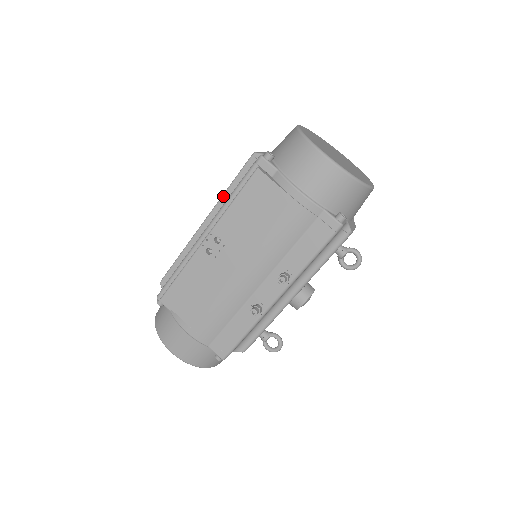
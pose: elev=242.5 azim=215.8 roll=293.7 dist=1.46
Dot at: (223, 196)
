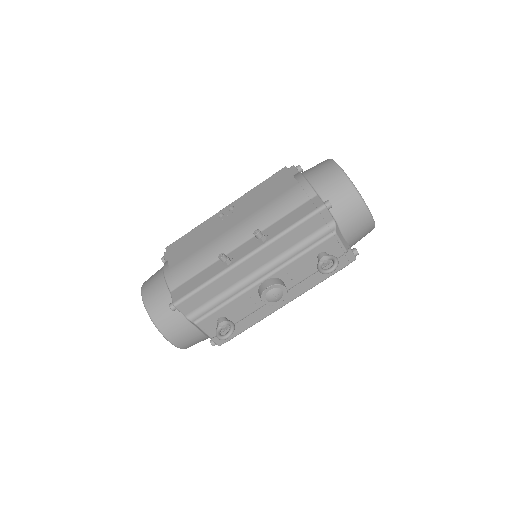
Dot at: occluded
